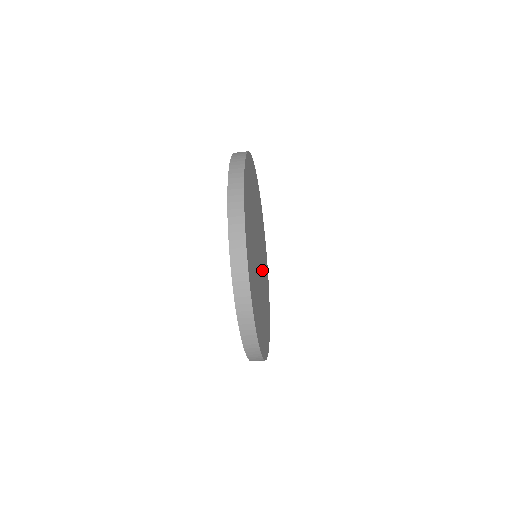
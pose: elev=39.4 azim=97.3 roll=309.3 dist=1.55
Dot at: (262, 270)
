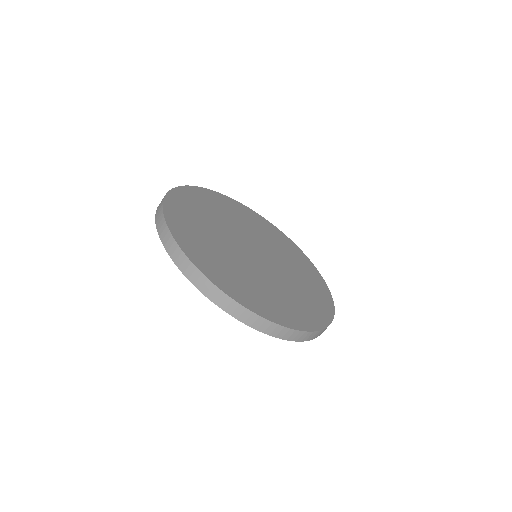
Dot at: (277, 269)
